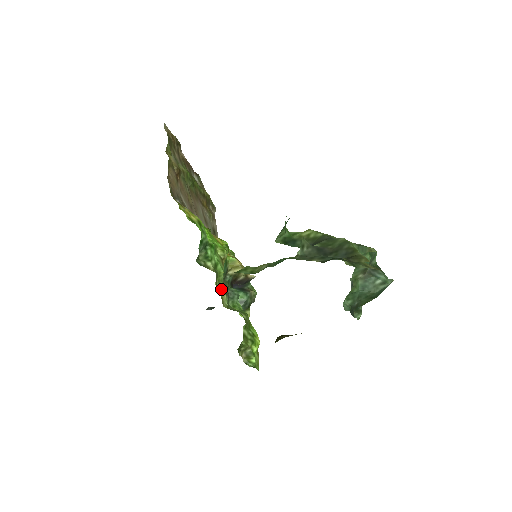
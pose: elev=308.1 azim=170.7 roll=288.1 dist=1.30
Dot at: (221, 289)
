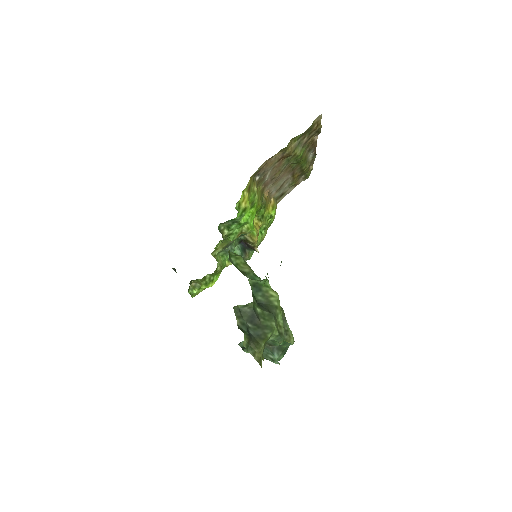
Dot at: (222, 244)
